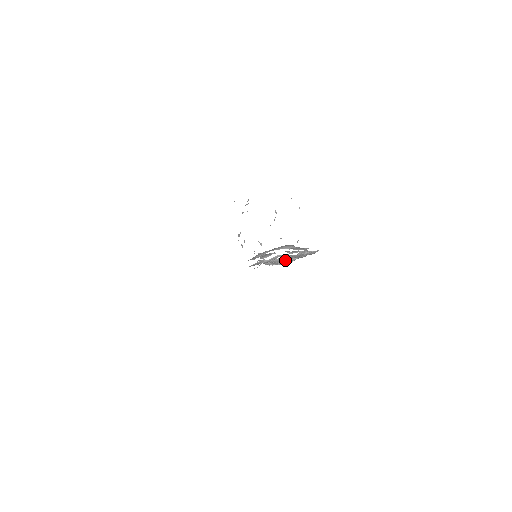
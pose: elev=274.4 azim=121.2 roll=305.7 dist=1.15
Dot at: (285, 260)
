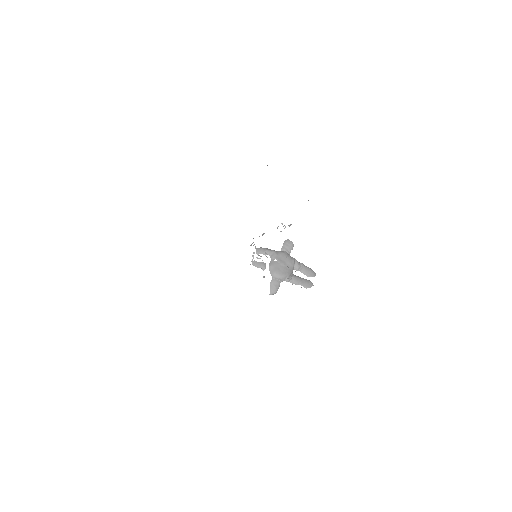
Dot at: occluded
